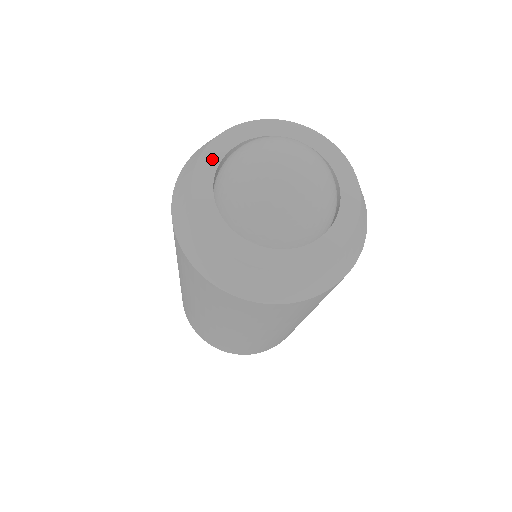
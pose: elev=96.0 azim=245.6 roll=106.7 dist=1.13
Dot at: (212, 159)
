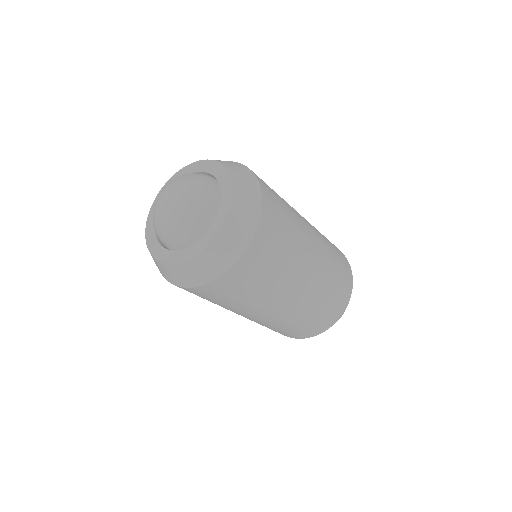
Dot at: occluded
